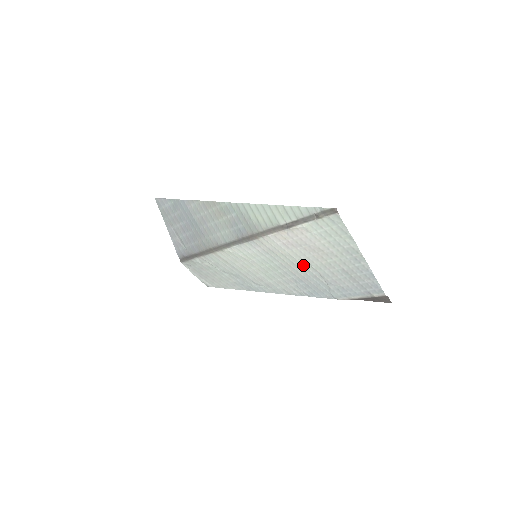
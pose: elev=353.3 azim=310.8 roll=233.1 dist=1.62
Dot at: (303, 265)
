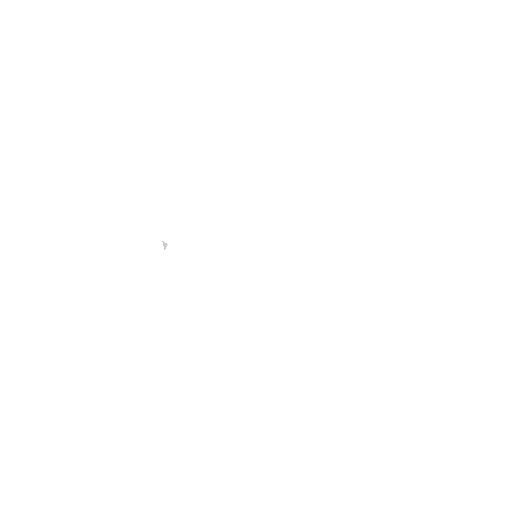
Dot at: occluded
